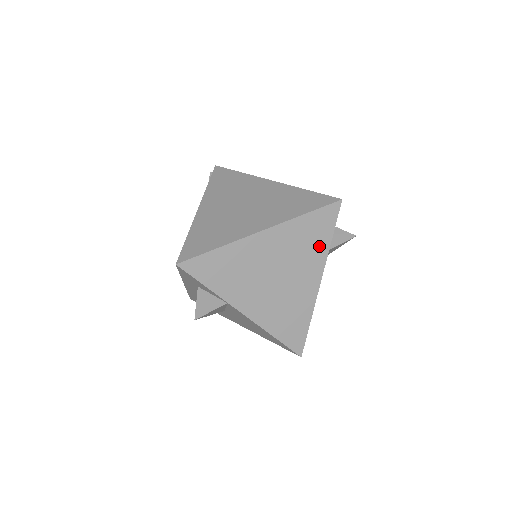
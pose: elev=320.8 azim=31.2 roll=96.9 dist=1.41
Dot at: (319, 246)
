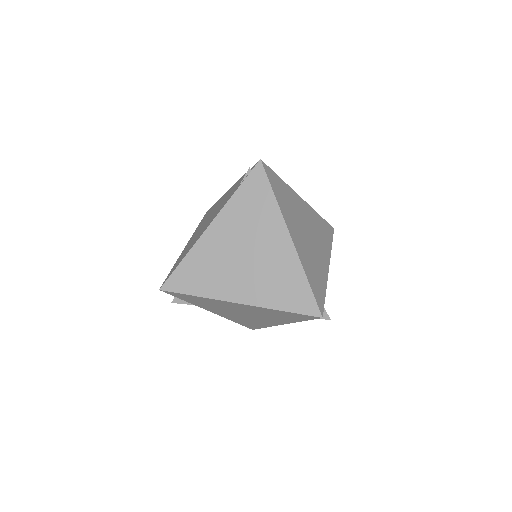
Dot at: (288, 319)
